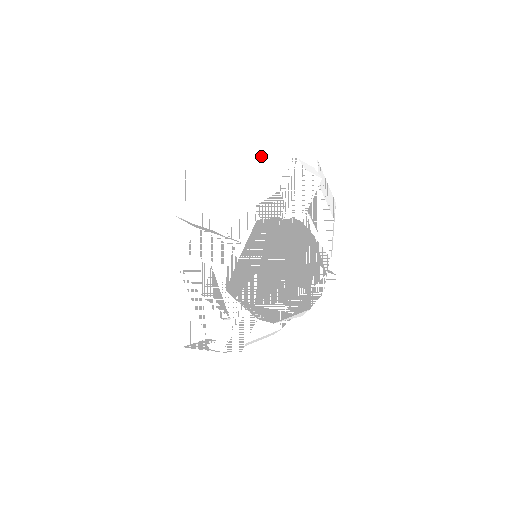
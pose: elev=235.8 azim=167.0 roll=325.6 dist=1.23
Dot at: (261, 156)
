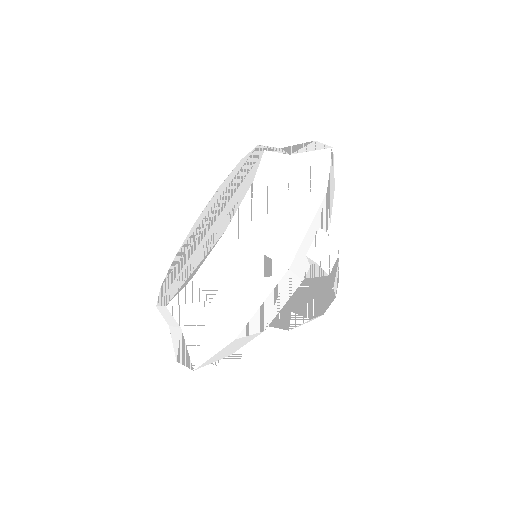
Dot at: occluded
